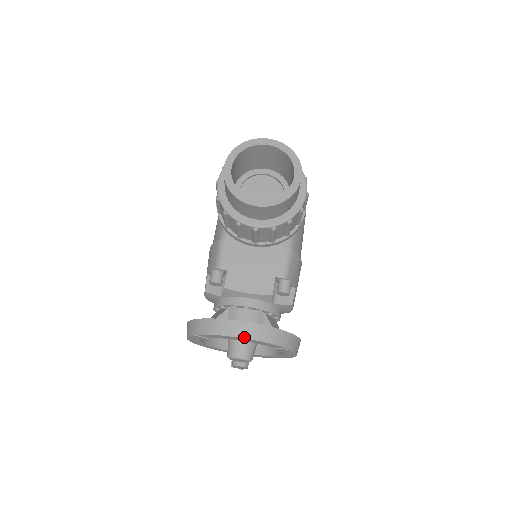
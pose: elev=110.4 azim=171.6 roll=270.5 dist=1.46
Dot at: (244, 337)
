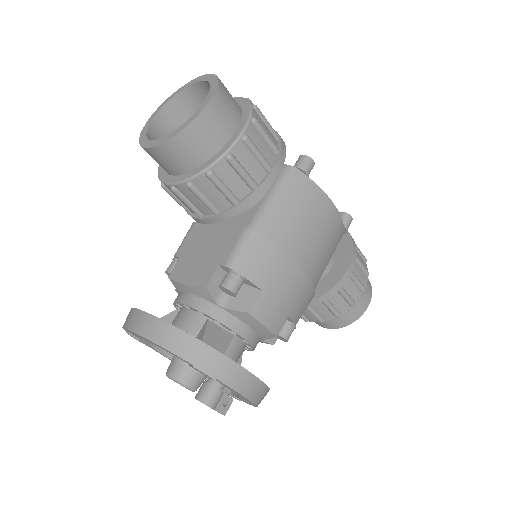
Dot at: (137, 332)
